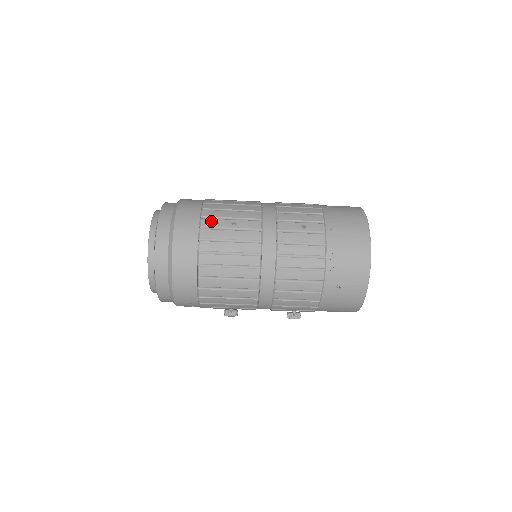
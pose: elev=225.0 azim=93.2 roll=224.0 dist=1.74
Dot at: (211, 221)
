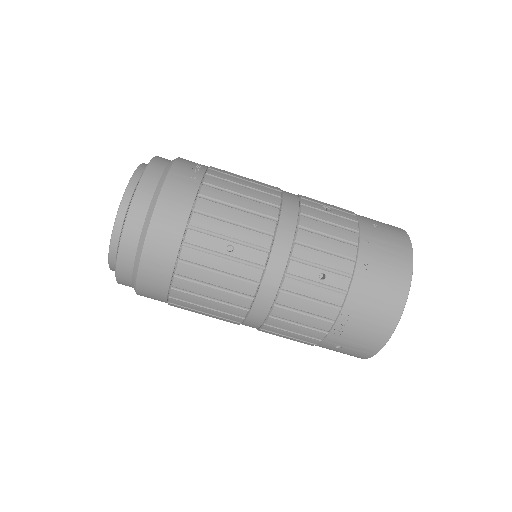
Dot at: (200, 237)
